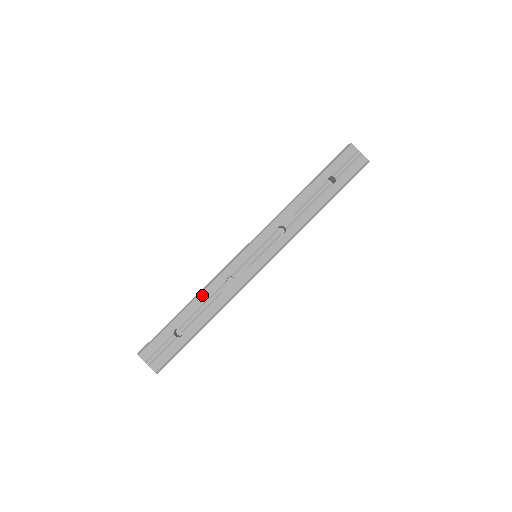
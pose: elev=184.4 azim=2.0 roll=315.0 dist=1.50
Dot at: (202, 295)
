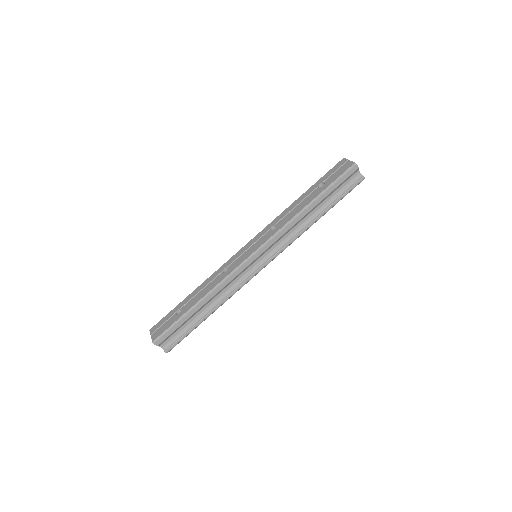
Dot at: (204, 283)
